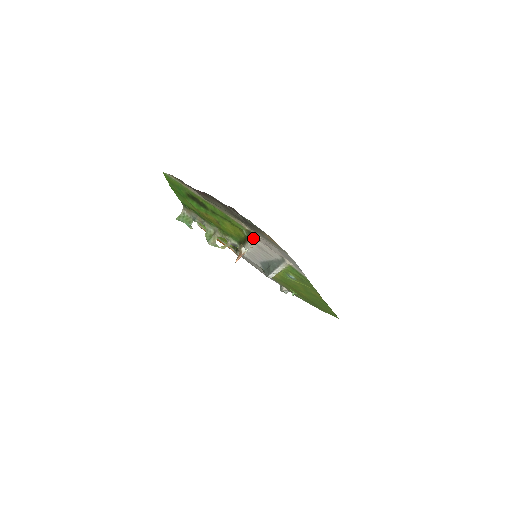
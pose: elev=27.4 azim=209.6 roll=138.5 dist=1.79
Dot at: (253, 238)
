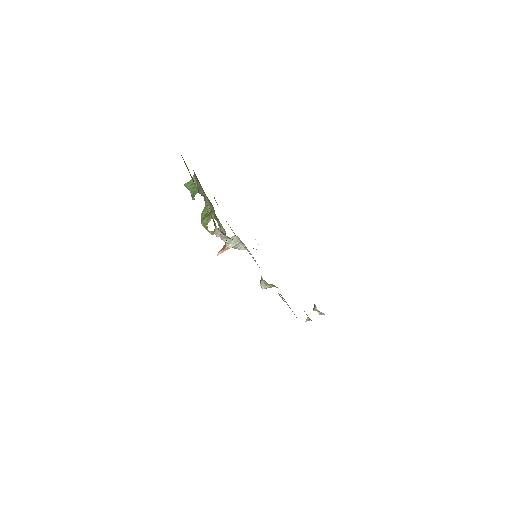
Dot at: (214, 231)
